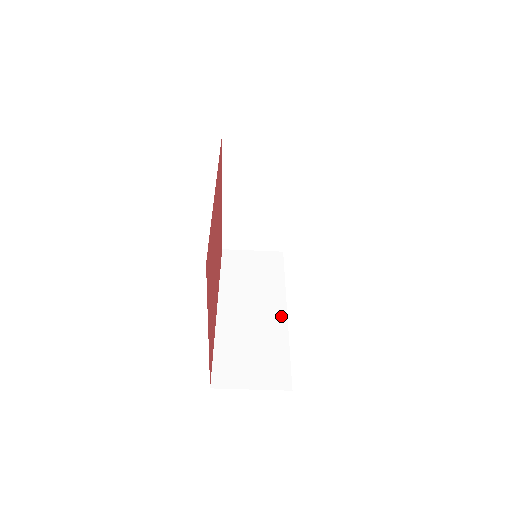
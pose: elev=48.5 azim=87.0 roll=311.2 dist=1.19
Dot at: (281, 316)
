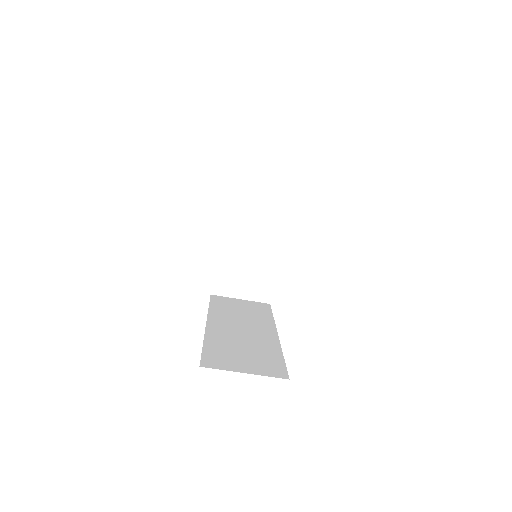
Dot at: (272, 336)
